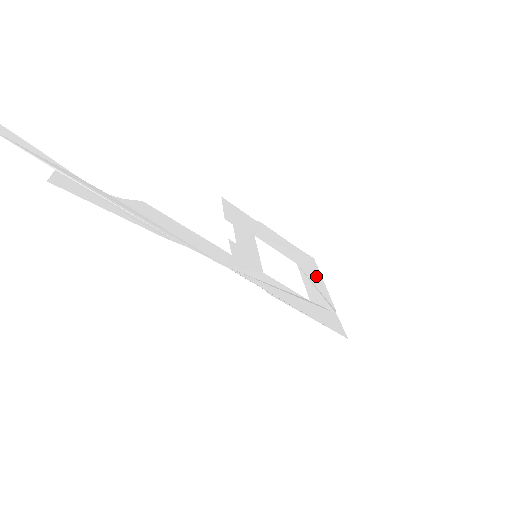
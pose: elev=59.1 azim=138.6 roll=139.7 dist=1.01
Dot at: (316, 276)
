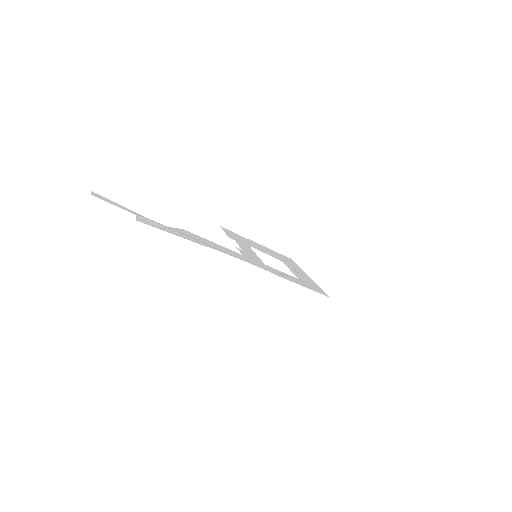
Dot at: (297, 268)
